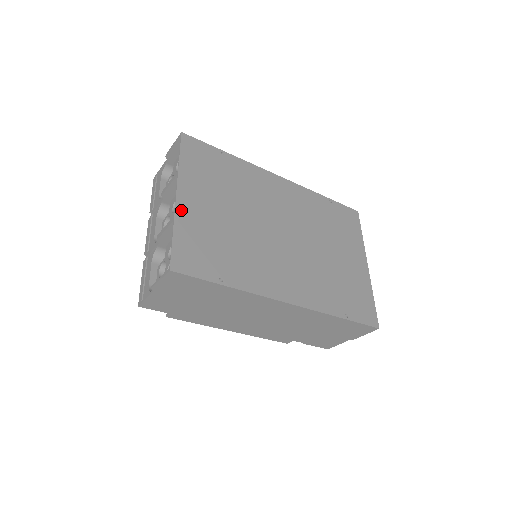
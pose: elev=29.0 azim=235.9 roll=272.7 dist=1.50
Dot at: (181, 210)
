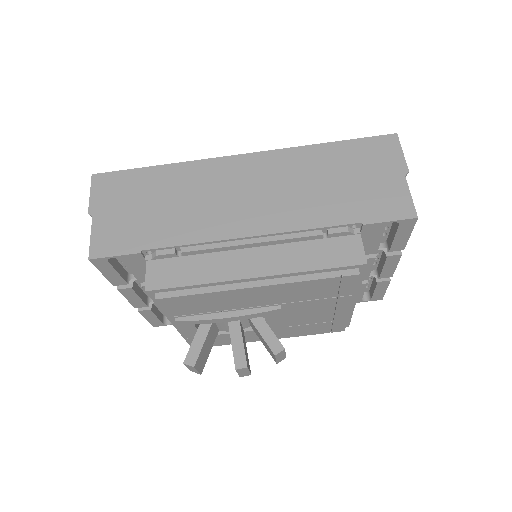
Dot at: occluded
